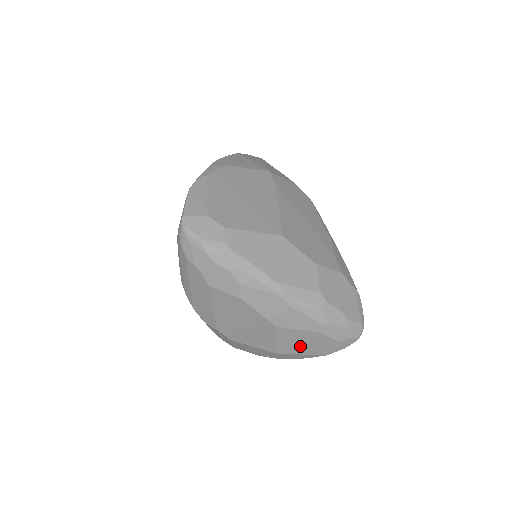
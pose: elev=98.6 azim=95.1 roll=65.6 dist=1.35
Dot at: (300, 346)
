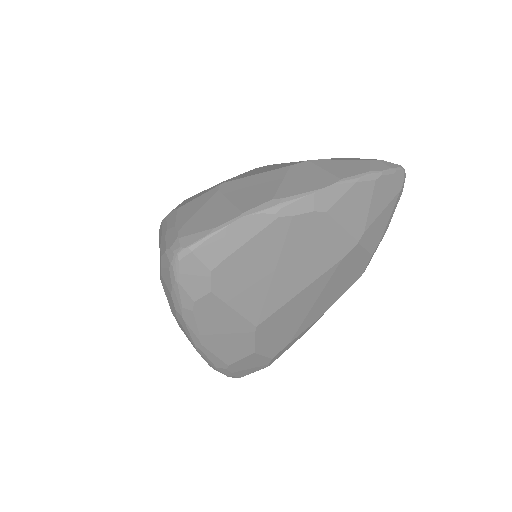
Dot at: occluded
